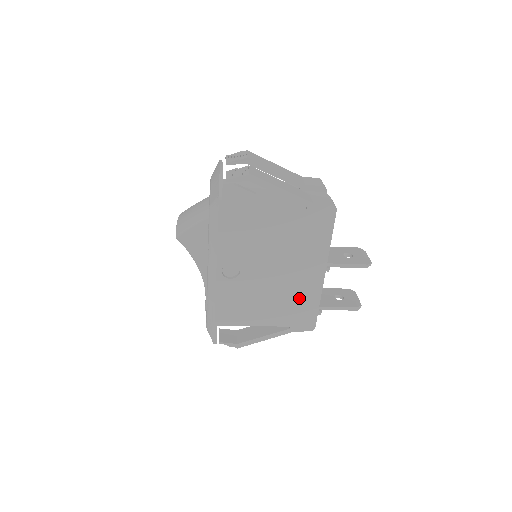
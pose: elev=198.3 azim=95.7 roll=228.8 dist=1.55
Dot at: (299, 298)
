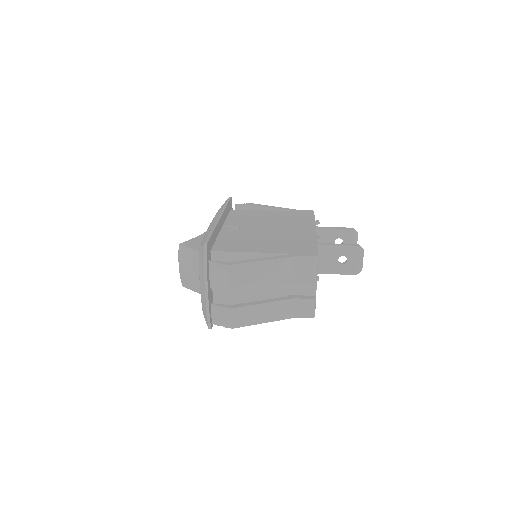
Dot at: occluded
